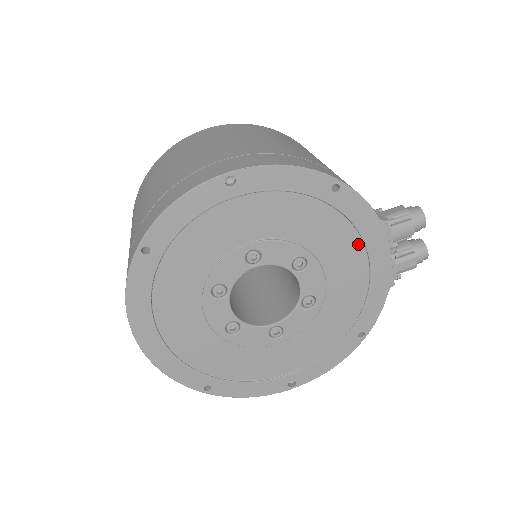
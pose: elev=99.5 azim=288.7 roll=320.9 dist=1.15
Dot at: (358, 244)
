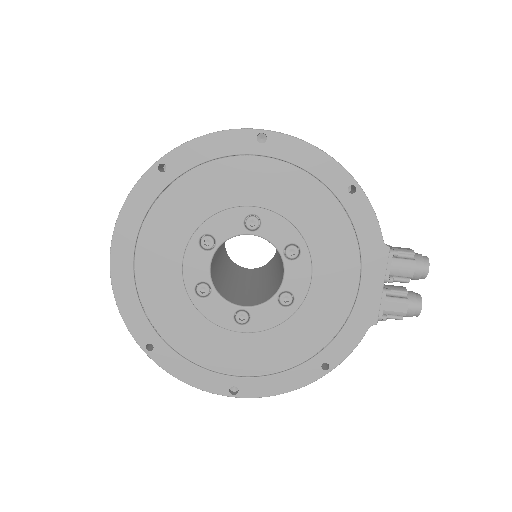
Dot at: (355, 259)
